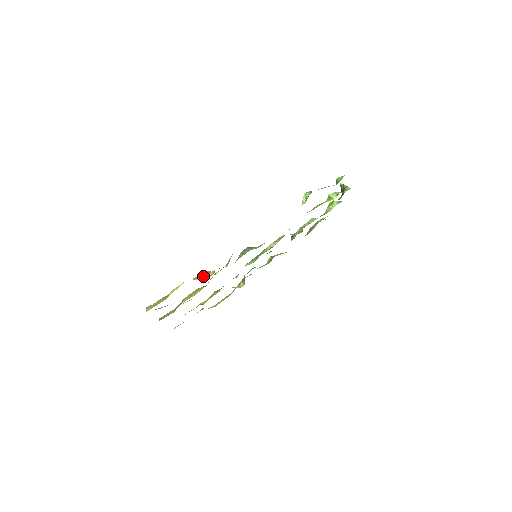
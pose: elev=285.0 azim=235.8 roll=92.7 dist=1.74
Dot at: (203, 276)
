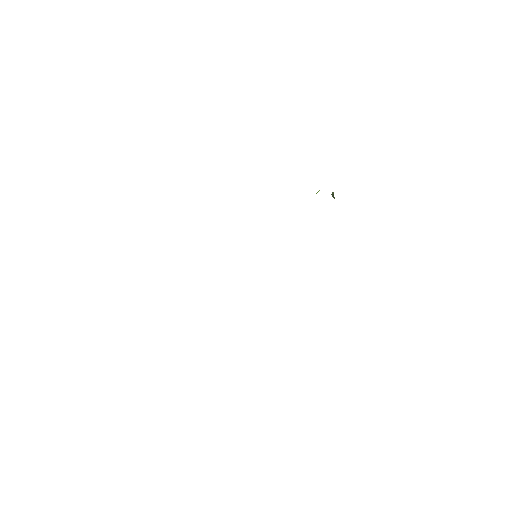
Dot at: occluded
